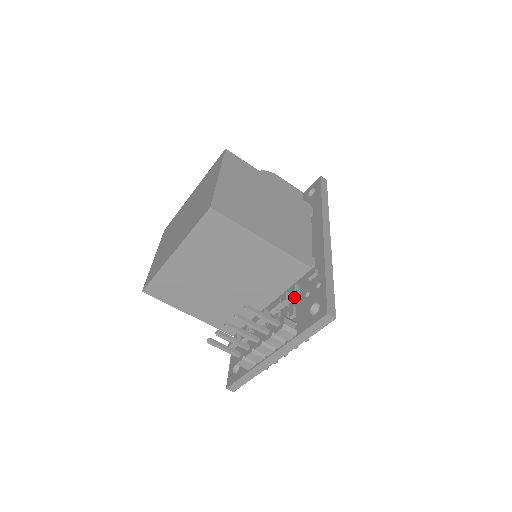
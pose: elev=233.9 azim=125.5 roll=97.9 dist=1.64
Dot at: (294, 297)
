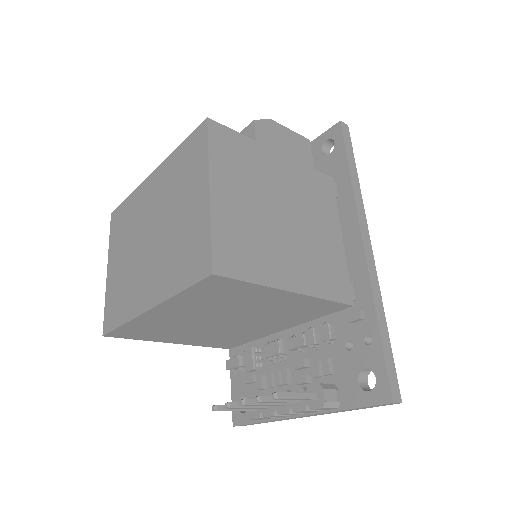
Dot at: (326, 341)
